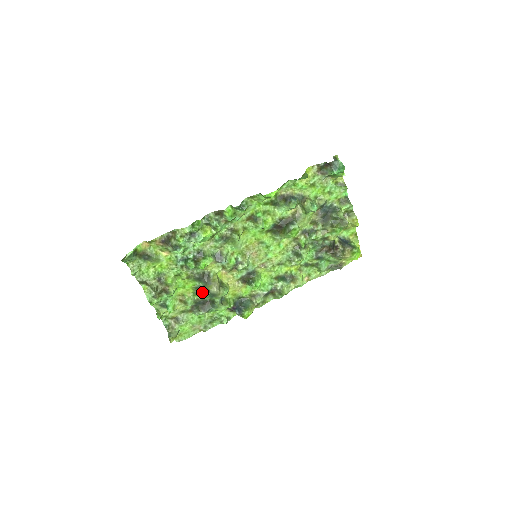
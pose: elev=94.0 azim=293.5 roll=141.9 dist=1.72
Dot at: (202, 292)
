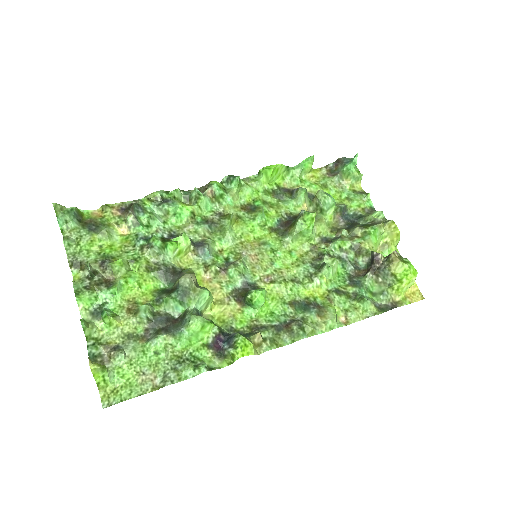
Dot at: (167, 294)
